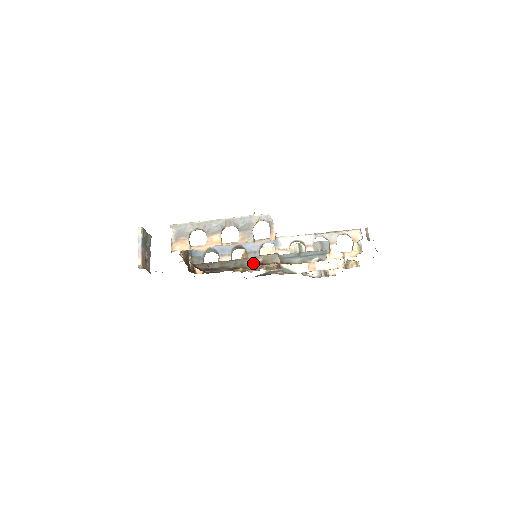
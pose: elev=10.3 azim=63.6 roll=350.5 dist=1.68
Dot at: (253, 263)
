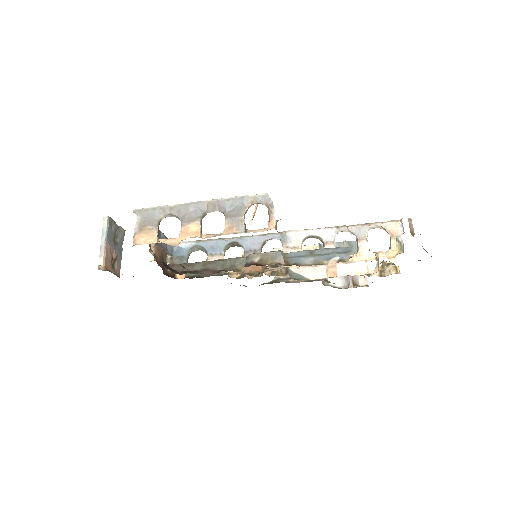
Dot at: (246, 263)
